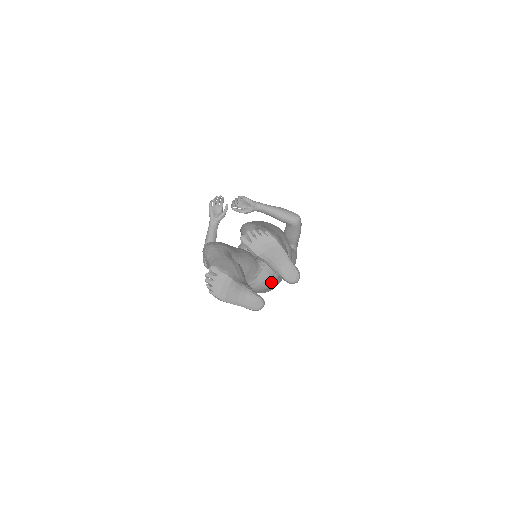
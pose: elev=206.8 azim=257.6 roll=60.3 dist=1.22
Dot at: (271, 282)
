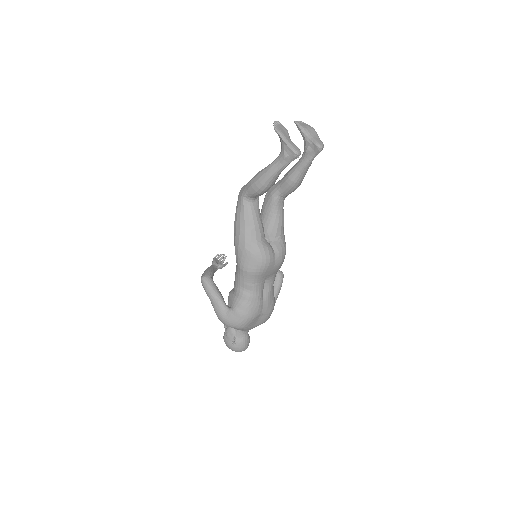
Dot at: (271, 255)
